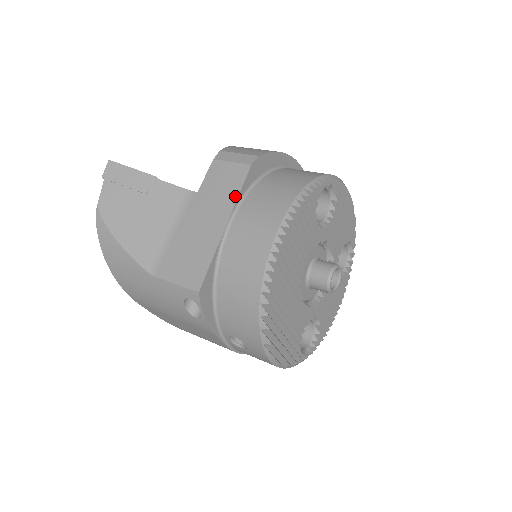
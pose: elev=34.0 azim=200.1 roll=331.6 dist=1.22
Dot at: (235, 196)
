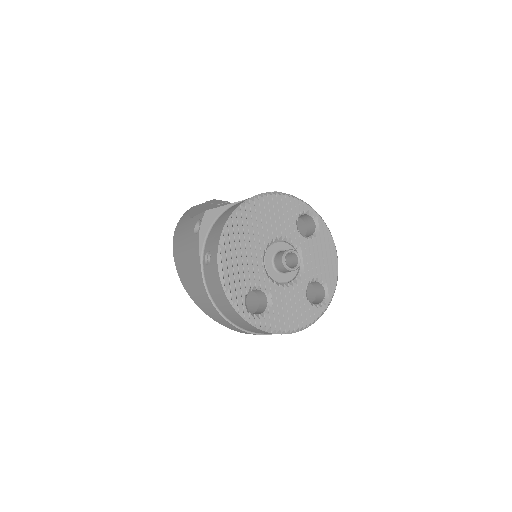
Dot at: occluded
